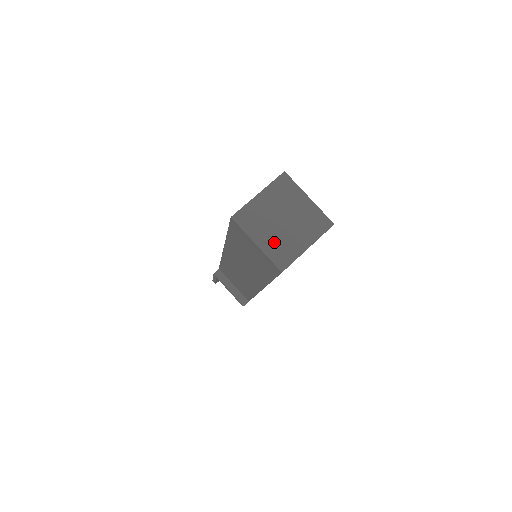
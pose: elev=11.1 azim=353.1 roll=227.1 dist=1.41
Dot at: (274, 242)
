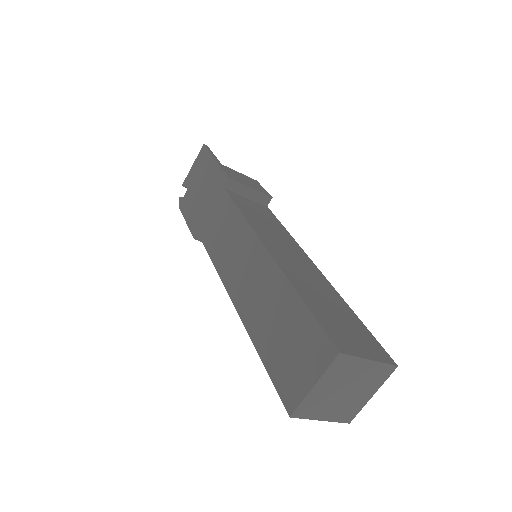
Dot at: (338, 410)
